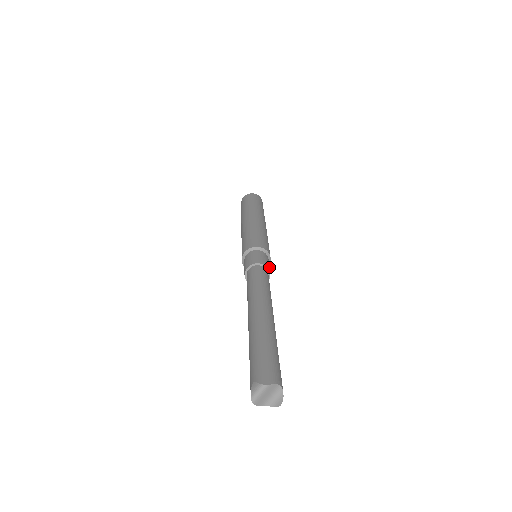
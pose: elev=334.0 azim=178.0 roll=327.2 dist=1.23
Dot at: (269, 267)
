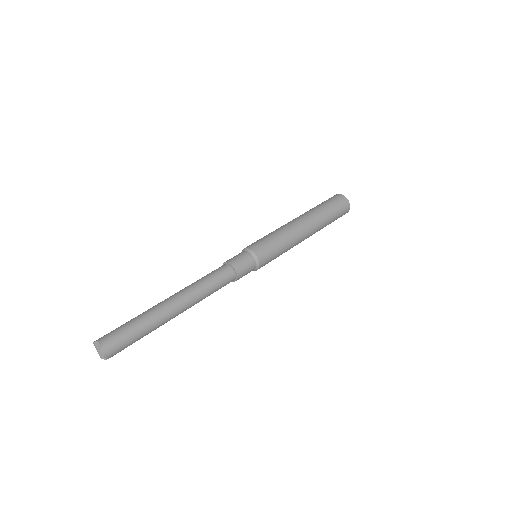
Dot at: (237, 262)
